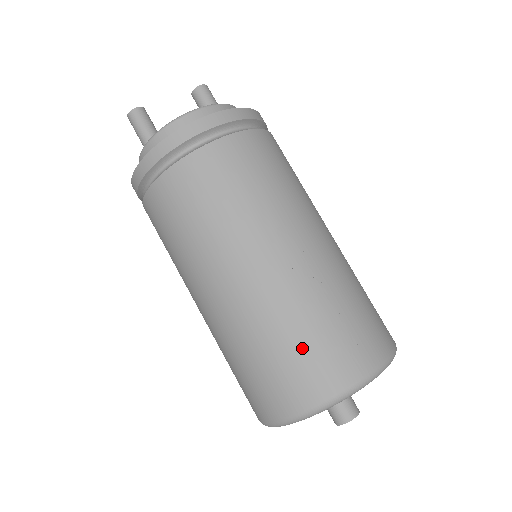
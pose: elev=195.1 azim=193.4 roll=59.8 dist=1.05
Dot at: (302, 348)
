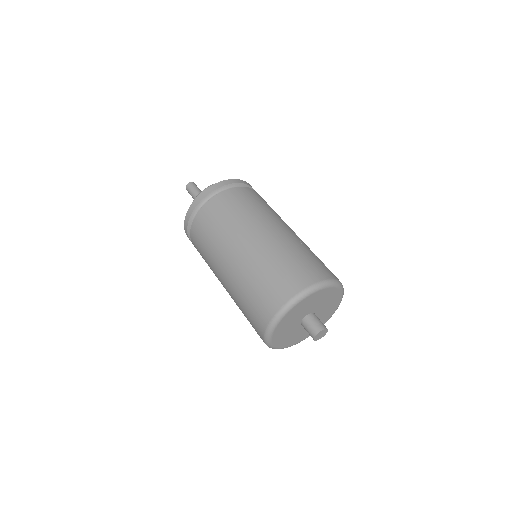
Dot at: (307, 259)
